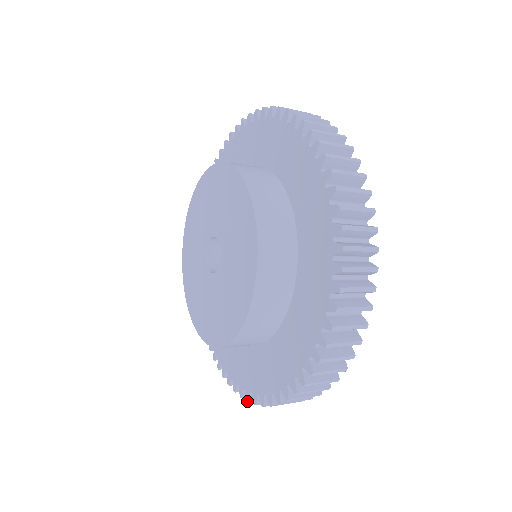
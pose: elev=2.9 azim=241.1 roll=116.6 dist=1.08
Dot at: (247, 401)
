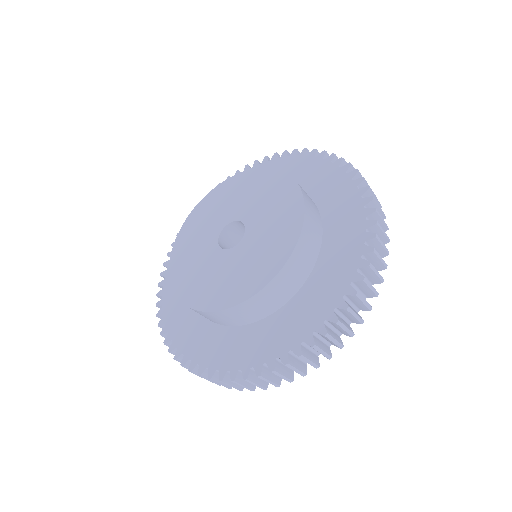
Dot at: (209, 378)
